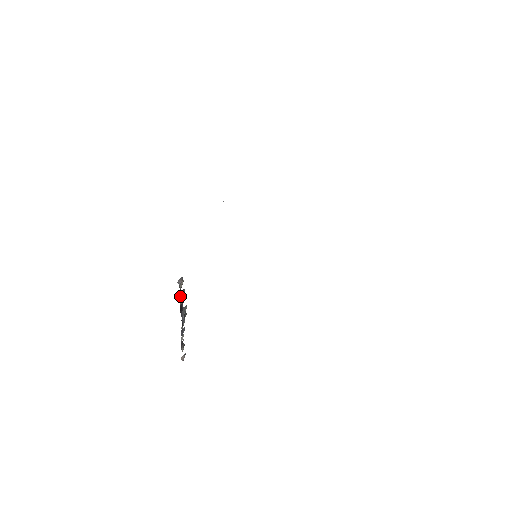
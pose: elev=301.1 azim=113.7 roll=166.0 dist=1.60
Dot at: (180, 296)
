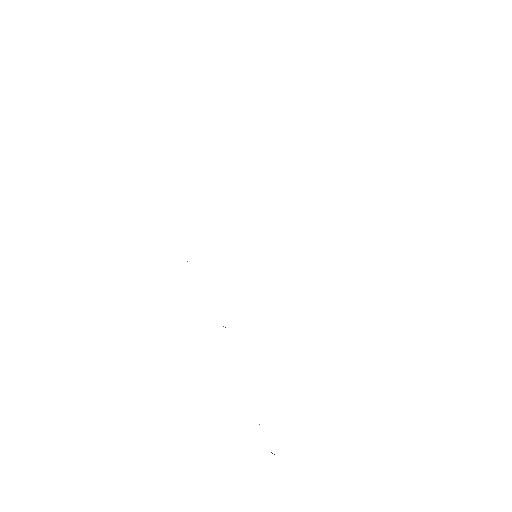
Dot at: occluded
